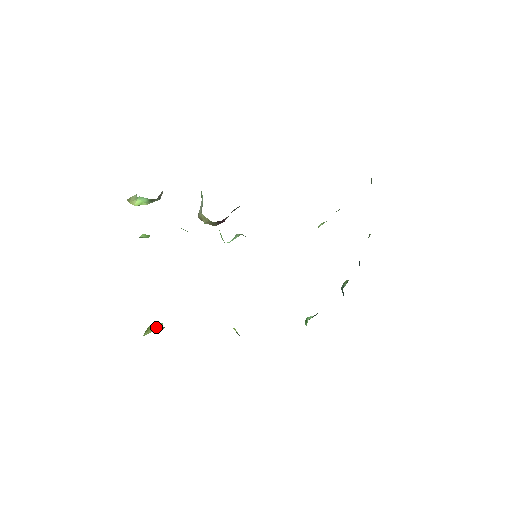
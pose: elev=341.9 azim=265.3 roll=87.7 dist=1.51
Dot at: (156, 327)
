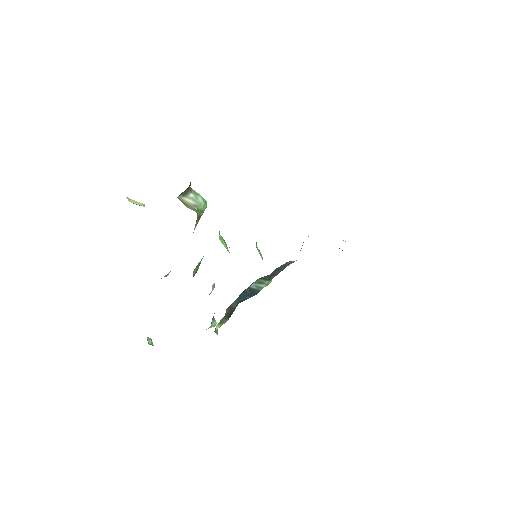
Dot at: occluded
